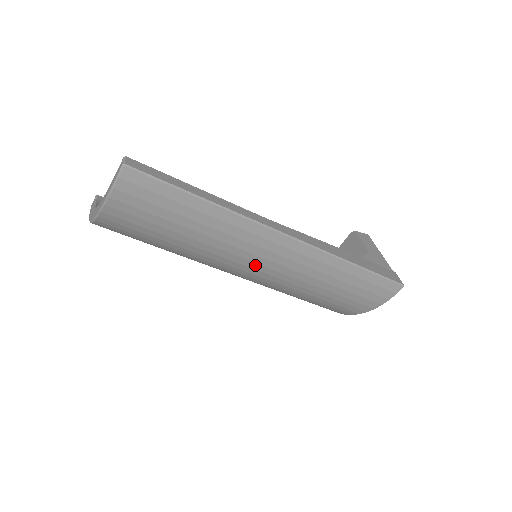
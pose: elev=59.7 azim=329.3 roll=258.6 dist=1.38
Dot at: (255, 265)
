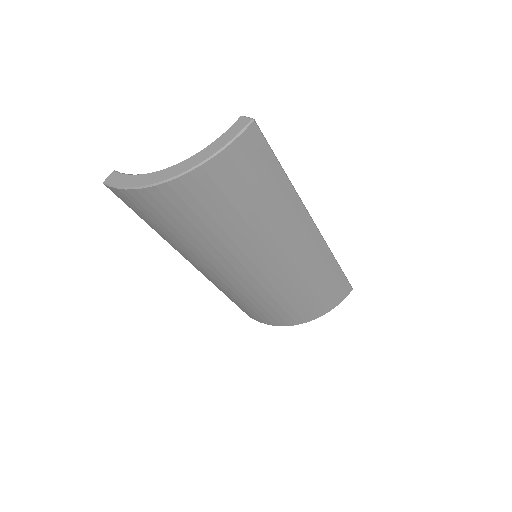
Dot at: (280, 254)
